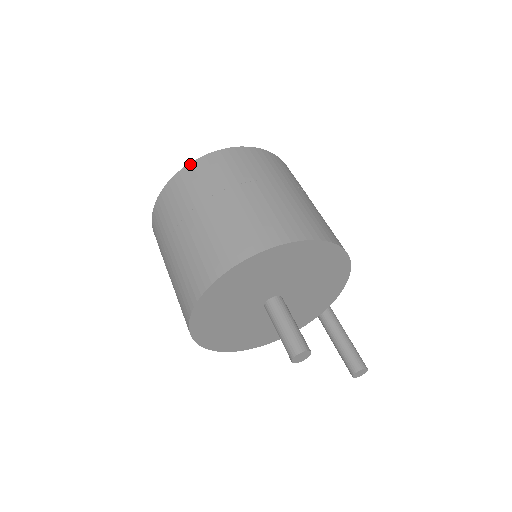
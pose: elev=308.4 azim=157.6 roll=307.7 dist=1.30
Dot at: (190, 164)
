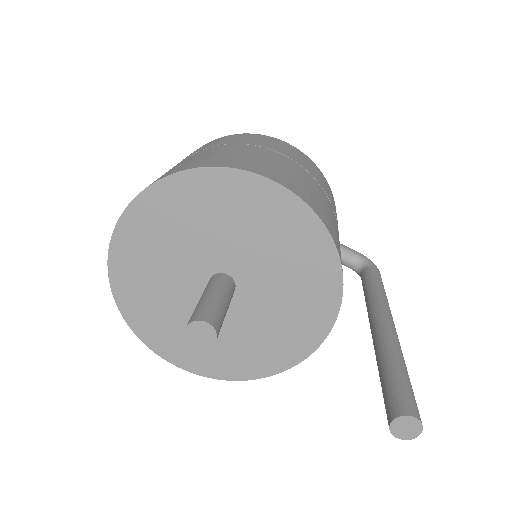
Dot at: occluded
